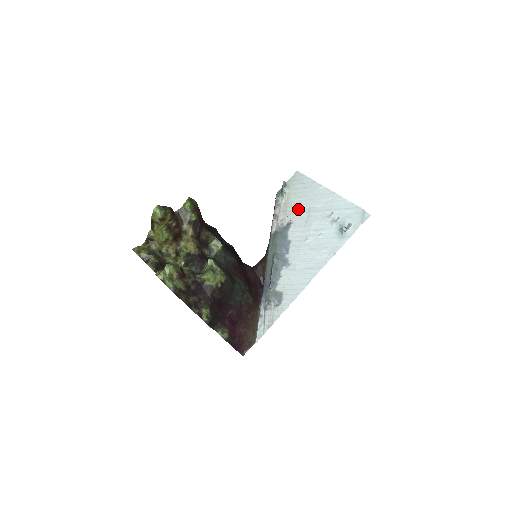
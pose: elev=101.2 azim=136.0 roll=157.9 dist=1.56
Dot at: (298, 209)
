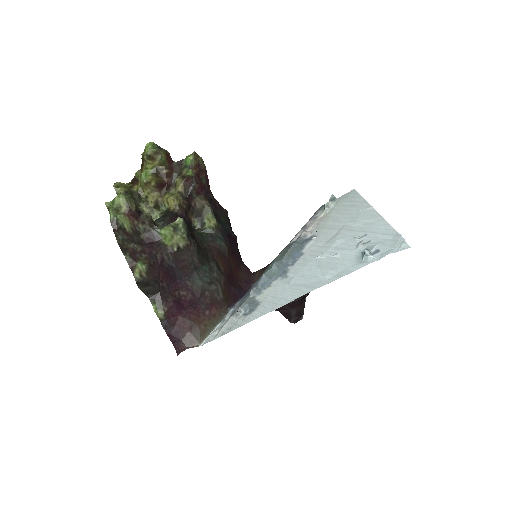
Dot at: (331, 224)
